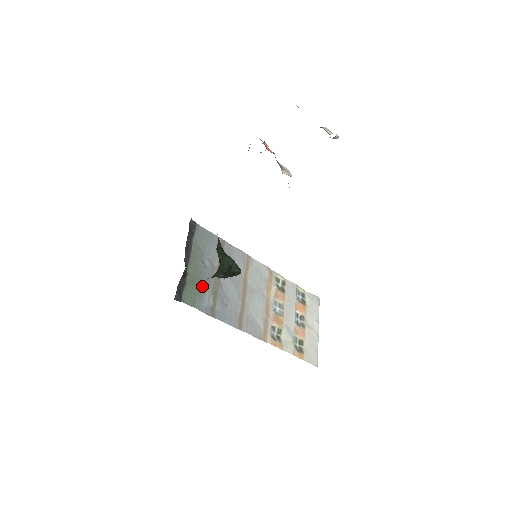
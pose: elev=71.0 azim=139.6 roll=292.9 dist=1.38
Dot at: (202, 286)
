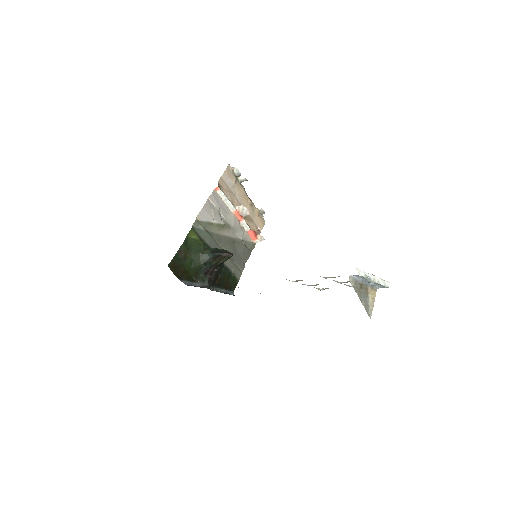
Dot at: occluded
